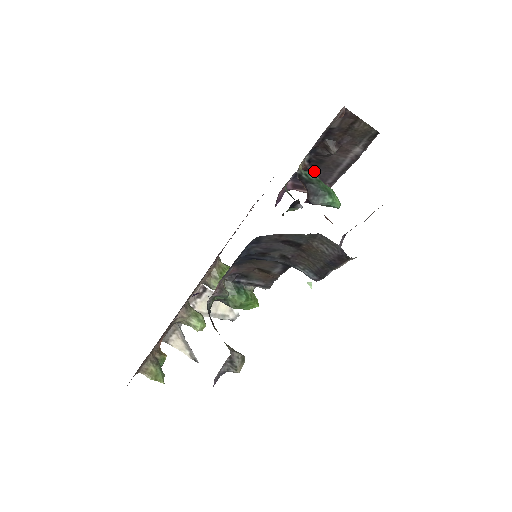
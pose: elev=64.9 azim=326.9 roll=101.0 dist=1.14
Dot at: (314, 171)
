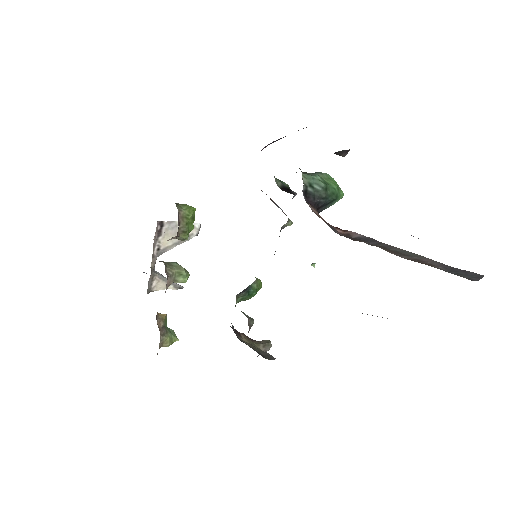
Dot at: occluded
